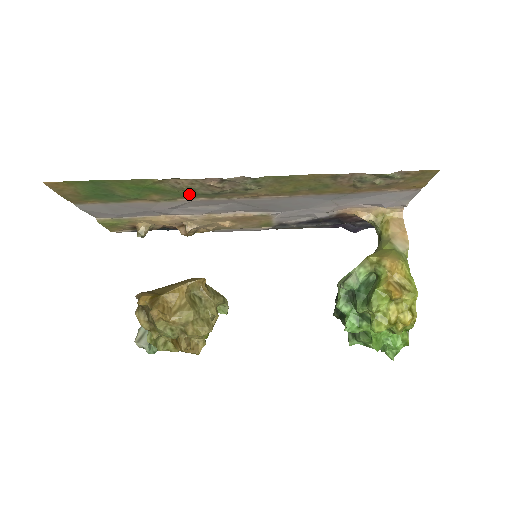
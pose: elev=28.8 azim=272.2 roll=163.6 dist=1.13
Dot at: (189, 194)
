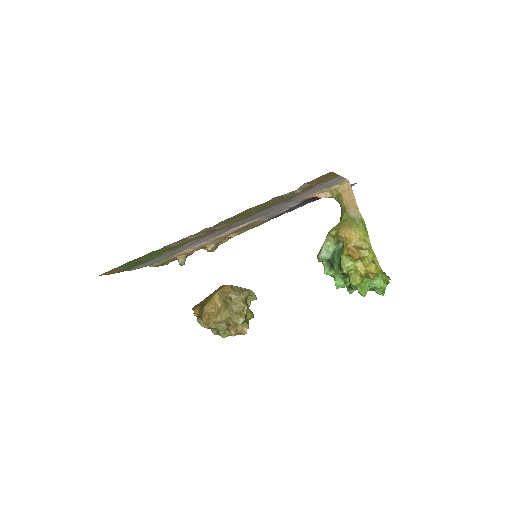
Dot at: (185, 243)
